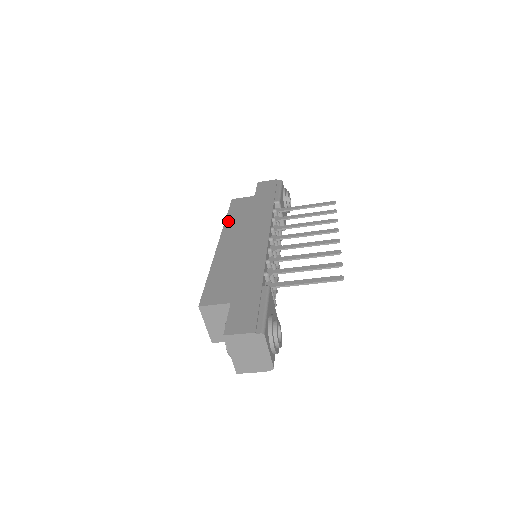
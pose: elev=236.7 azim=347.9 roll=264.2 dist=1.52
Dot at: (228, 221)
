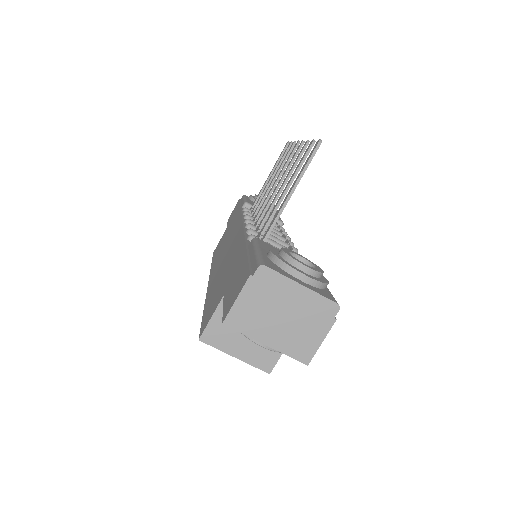
Dot at: (212, 264)
